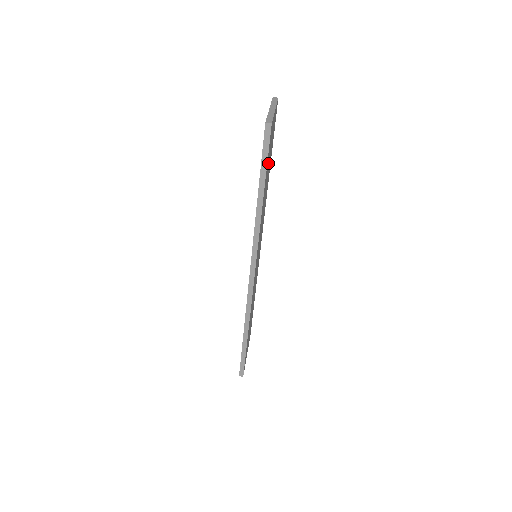
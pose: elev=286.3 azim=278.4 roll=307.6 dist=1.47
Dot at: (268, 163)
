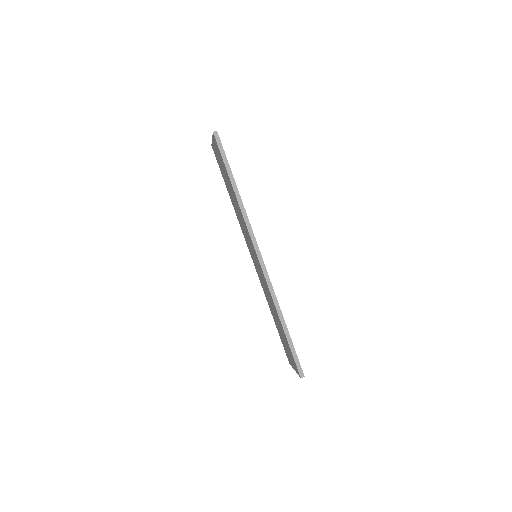
Dot at: occluded
